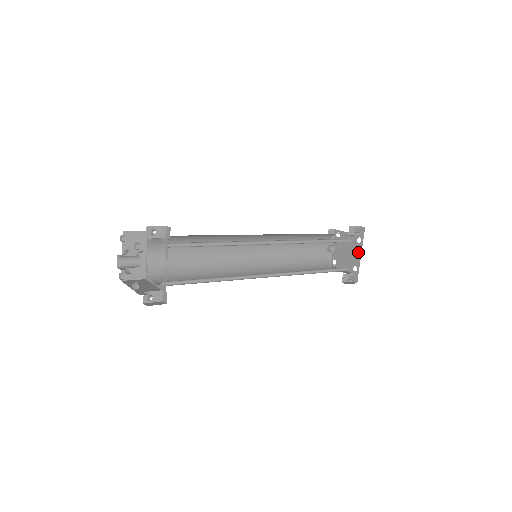
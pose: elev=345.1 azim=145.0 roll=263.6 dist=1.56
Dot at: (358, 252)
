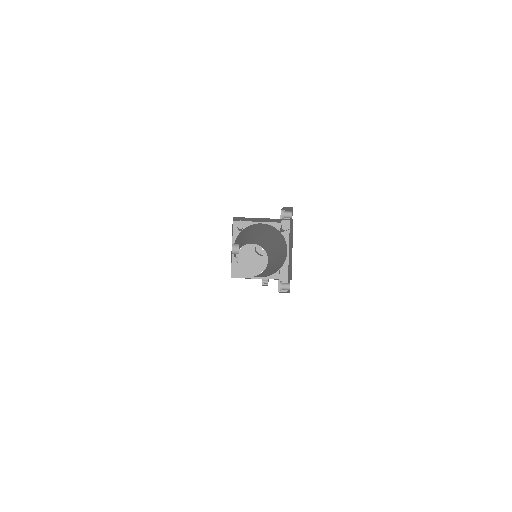
Dot at: (265, 258)
